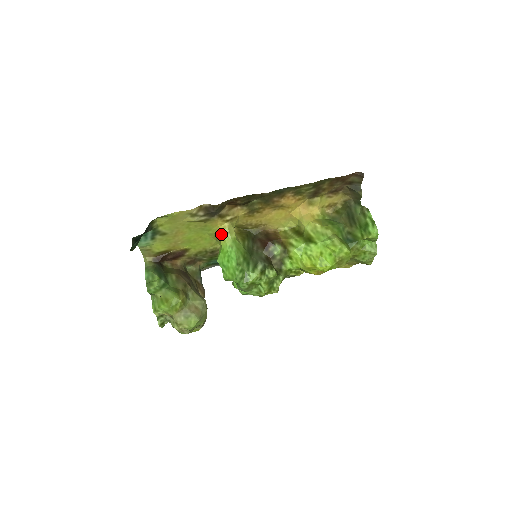
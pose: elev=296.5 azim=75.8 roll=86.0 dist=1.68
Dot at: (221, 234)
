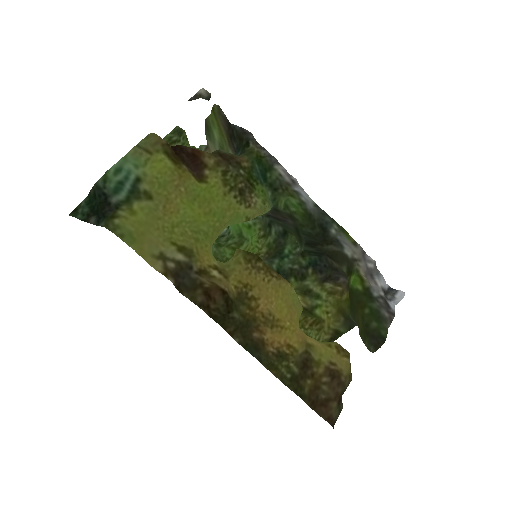
Dot at: (211, 251)
